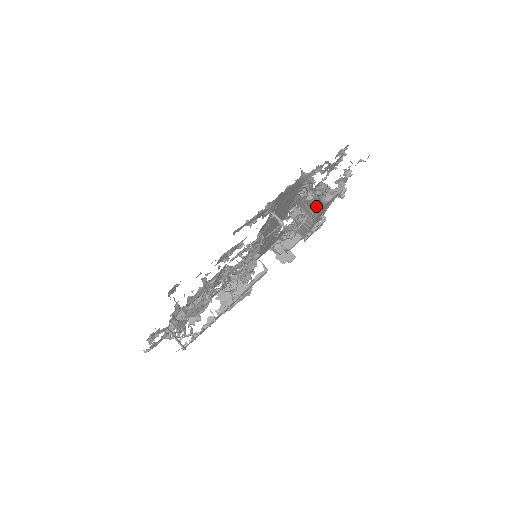
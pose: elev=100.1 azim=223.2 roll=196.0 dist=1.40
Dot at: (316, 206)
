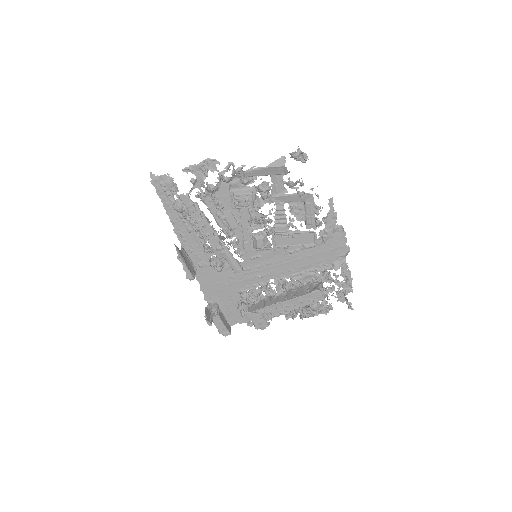
Dot at: (304, 292)
